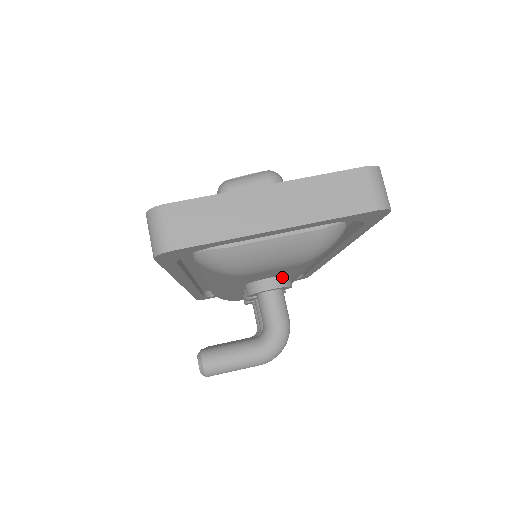
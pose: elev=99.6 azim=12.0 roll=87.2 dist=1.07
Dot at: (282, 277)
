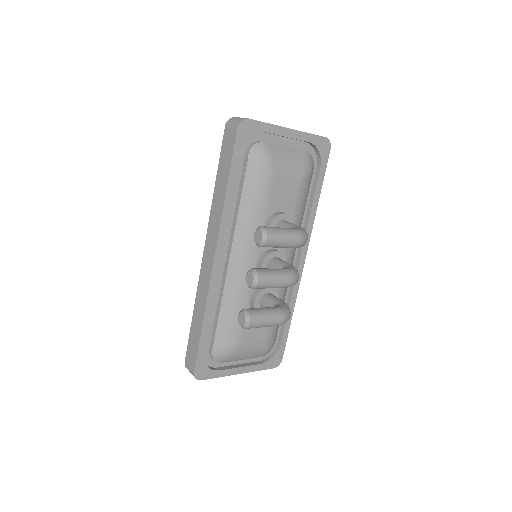
Dot at: occluded
